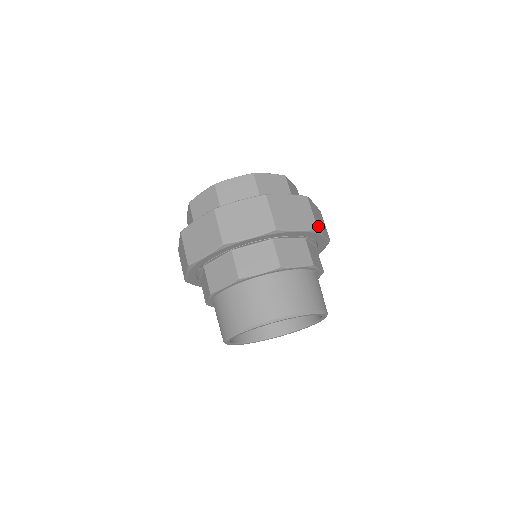
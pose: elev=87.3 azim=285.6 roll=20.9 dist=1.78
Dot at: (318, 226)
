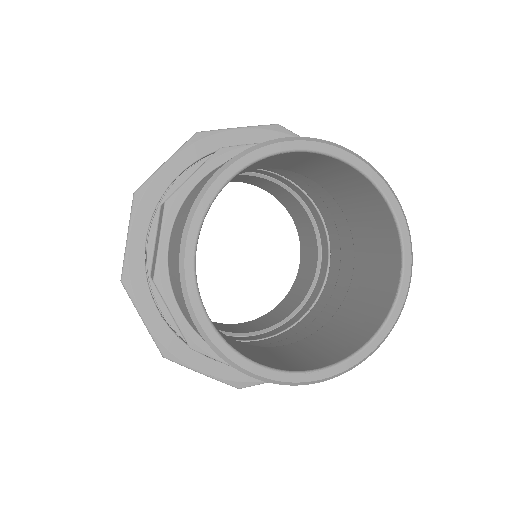
Dot at: occluded
